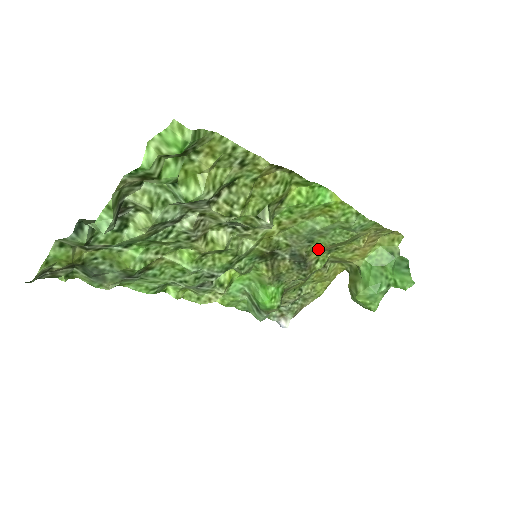
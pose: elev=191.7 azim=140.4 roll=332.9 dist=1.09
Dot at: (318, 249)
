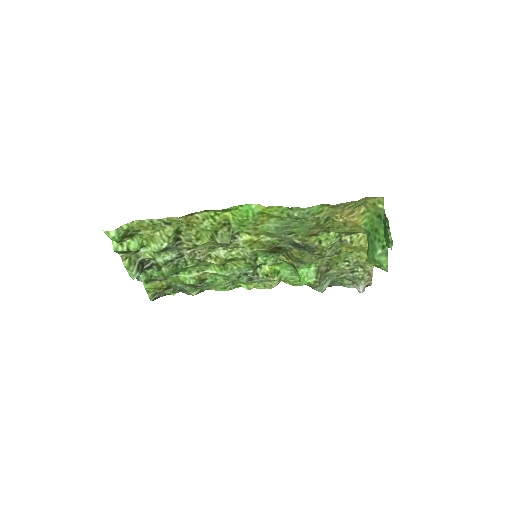
Dot at: (308, 234)
